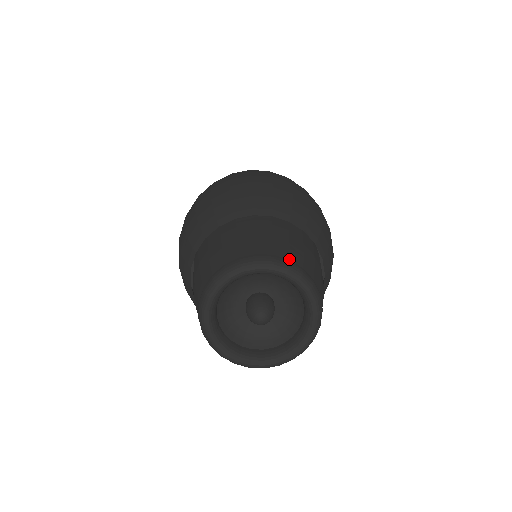
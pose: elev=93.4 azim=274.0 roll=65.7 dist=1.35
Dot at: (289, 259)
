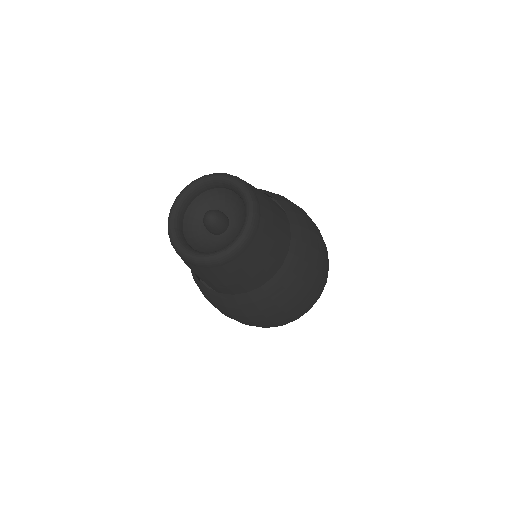
Dot at: (260, 204)
